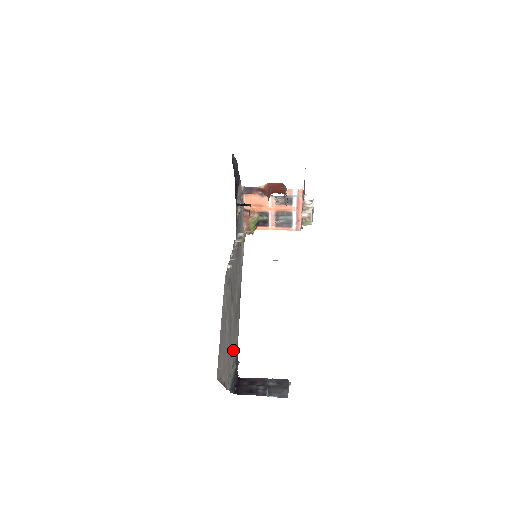
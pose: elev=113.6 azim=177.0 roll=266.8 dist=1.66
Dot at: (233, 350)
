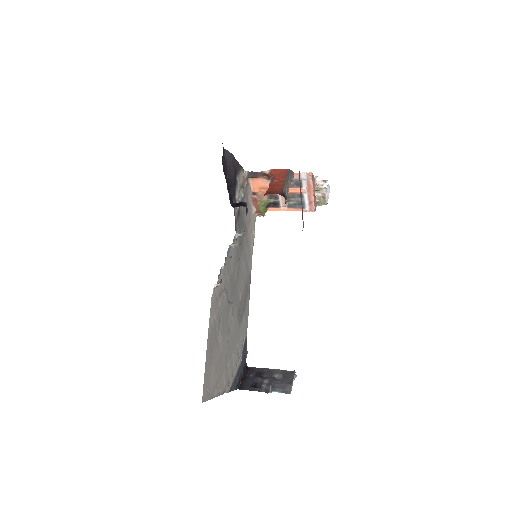
Dot at: (236, 348)
